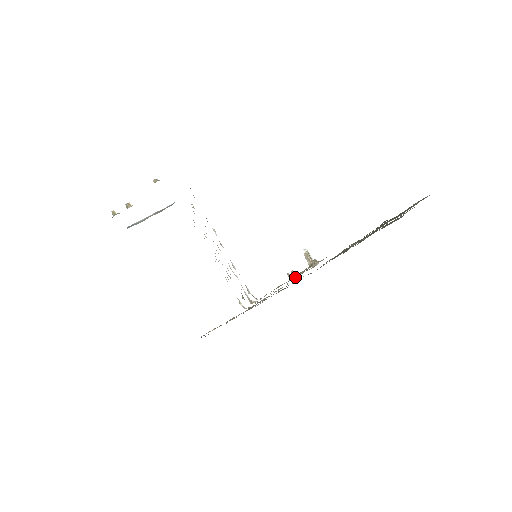
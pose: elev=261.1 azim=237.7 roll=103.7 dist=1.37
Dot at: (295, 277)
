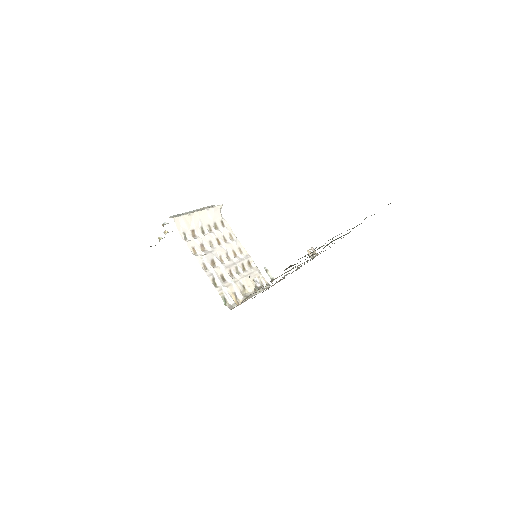
Dot at: occluded
